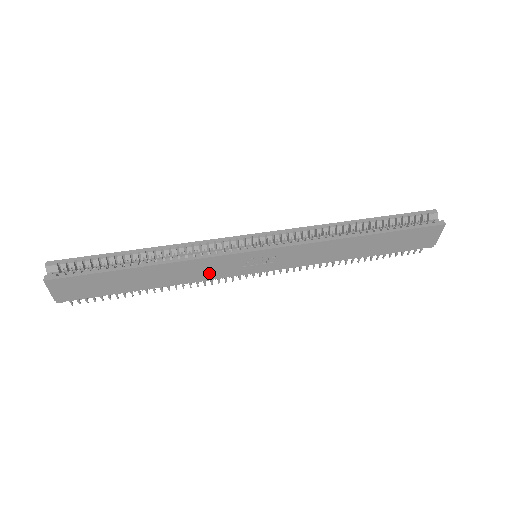
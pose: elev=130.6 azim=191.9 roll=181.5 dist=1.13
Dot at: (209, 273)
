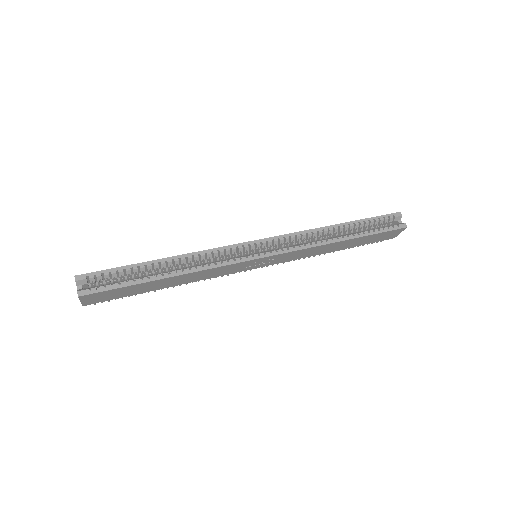
Dot at: (218, 274)
